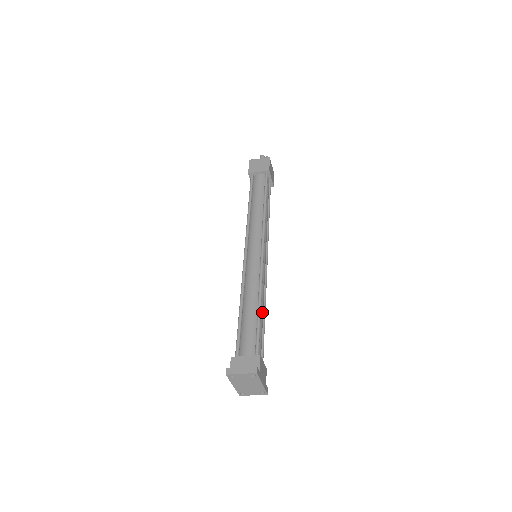
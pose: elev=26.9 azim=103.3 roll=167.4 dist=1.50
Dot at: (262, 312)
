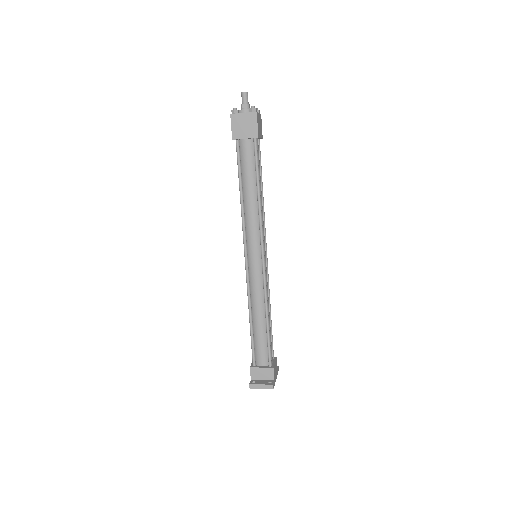
Dot at: (269, 320)
